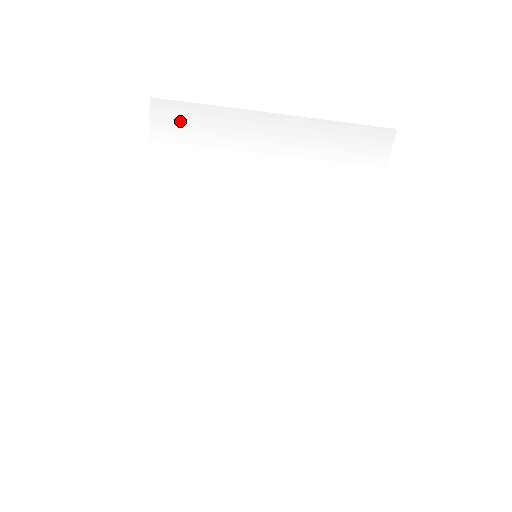
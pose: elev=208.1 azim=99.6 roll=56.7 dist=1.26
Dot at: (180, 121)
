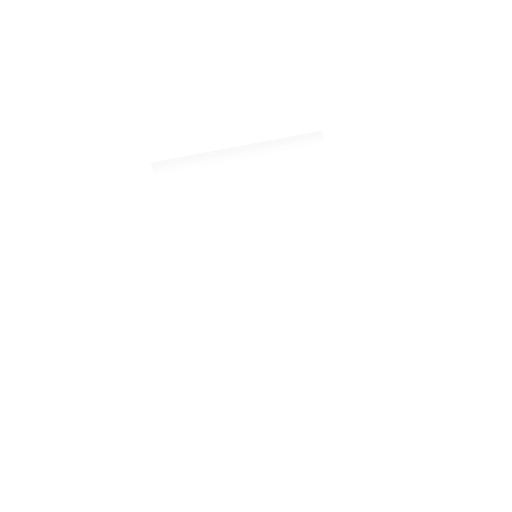
Dot at: (174, 172)
